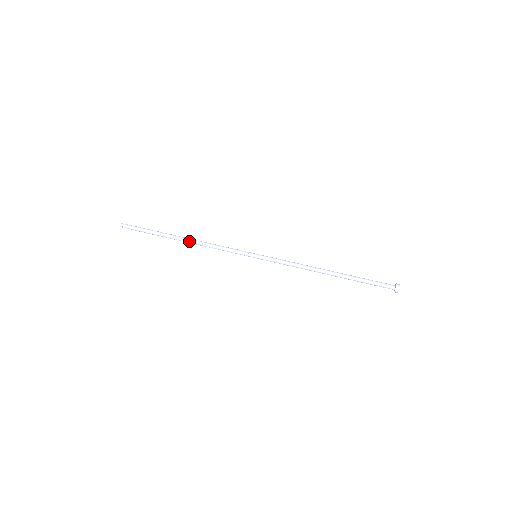
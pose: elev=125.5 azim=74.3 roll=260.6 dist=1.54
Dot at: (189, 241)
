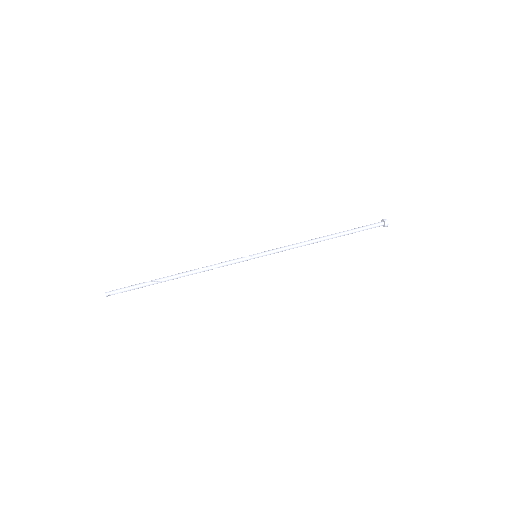
Dot at: (186, 273)
